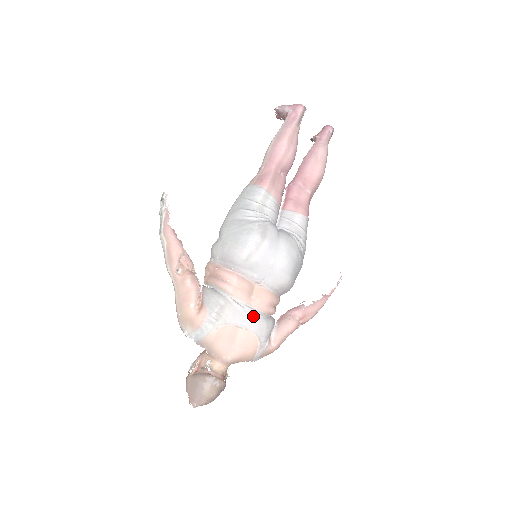
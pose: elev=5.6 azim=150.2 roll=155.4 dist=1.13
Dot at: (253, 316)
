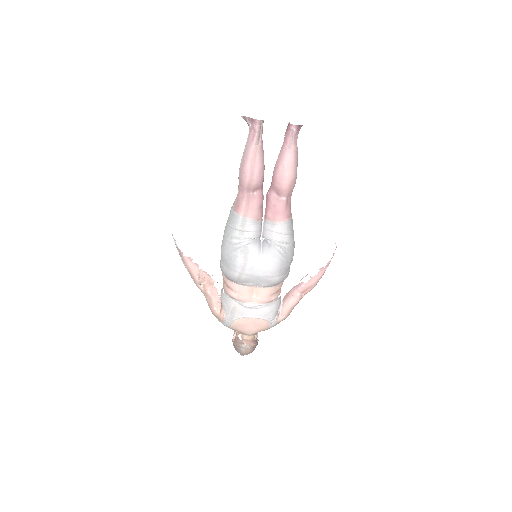
Dot at: (258, 309)
